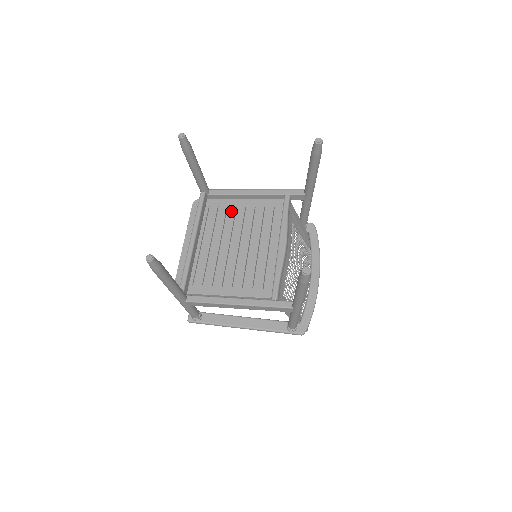
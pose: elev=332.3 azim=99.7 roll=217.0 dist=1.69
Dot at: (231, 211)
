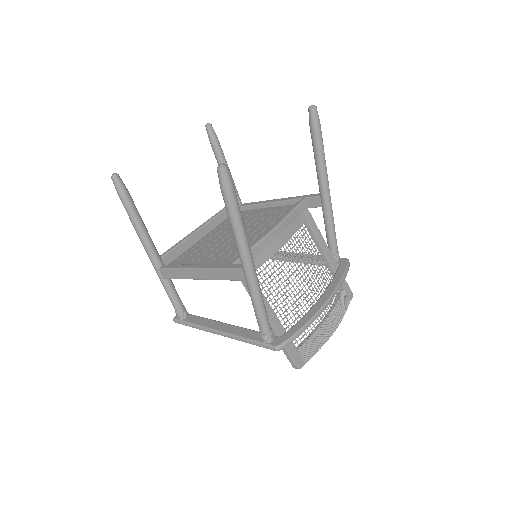
Dot at: (249, 215)
